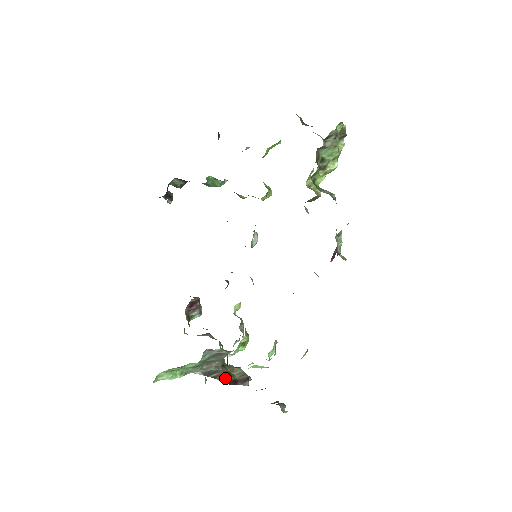
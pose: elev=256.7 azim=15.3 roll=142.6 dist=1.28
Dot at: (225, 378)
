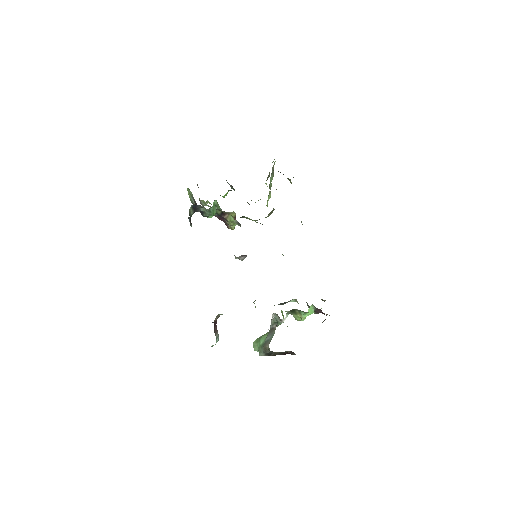
Dot at: (281, 353)
